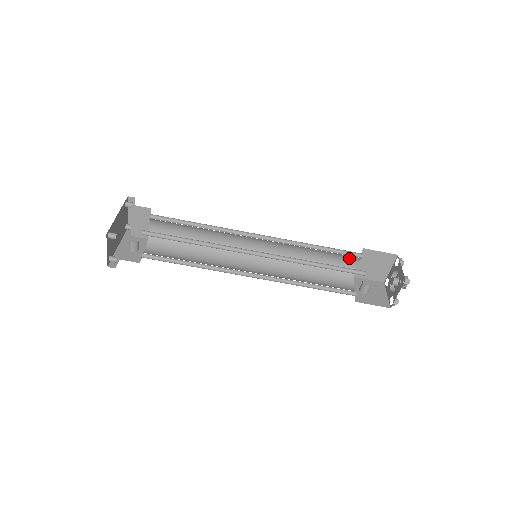
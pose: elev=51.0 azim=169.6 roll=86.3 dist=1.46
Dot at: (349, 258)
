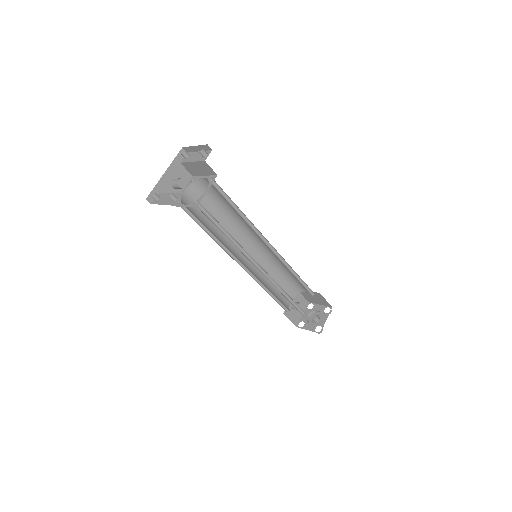
Dot at: occluded
